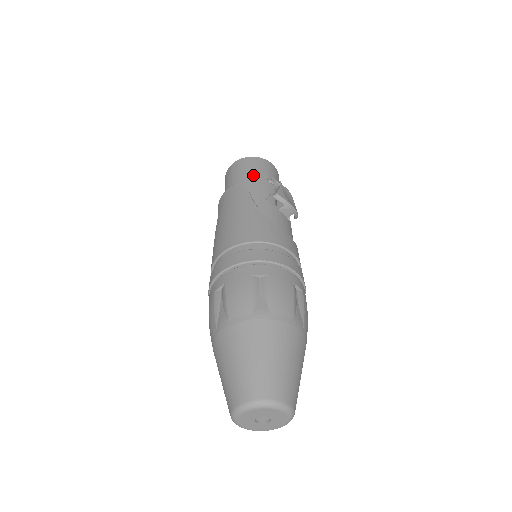
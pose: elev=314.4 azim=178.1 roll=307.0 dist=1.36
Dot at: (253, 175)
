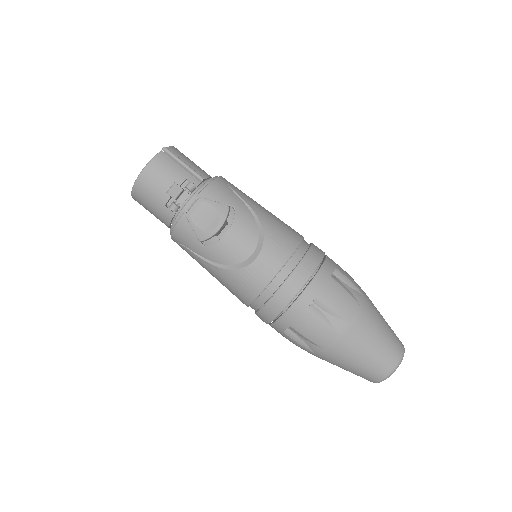
Dot at: (162, 216)
